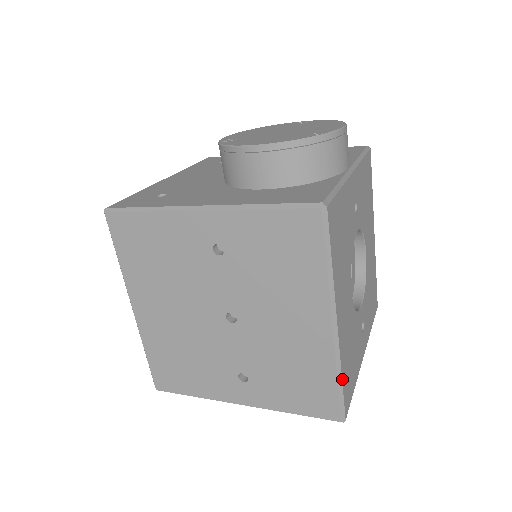
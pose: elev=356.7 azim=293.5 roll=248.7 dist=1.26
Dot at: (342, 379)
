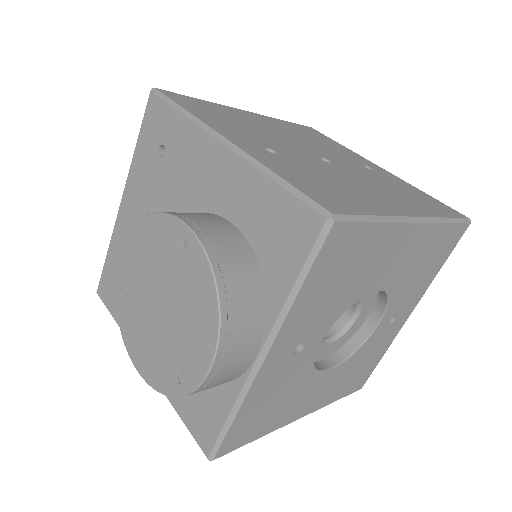
Dot at: occluded
